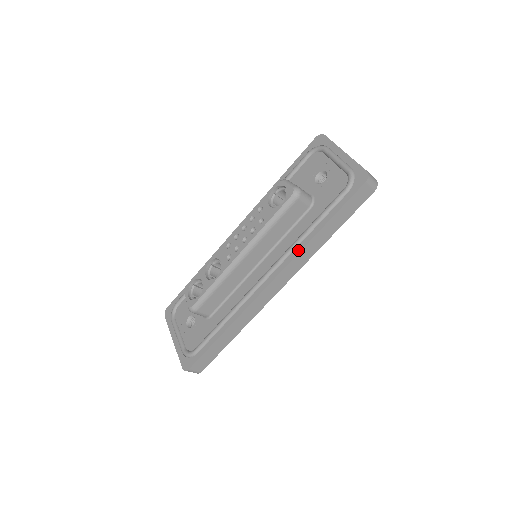
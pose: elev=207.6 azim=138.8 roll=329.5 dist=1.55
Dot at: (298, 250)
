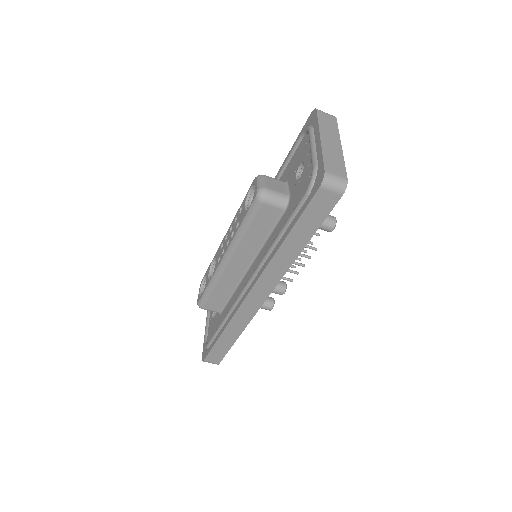
Dot at: (267, 262)
